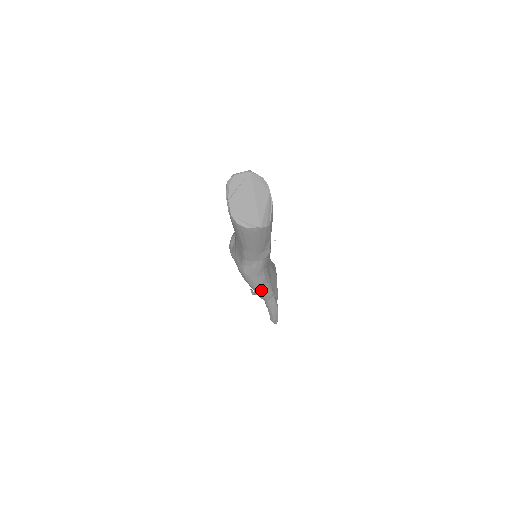
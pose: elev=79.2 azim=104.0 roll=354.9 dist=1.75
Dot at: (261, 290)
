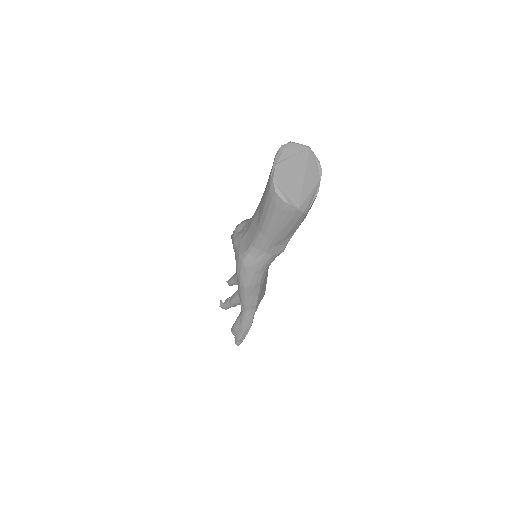
Dot at: (248, 293)
